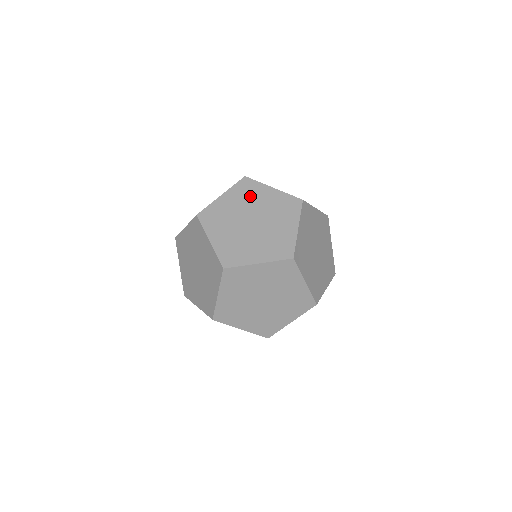
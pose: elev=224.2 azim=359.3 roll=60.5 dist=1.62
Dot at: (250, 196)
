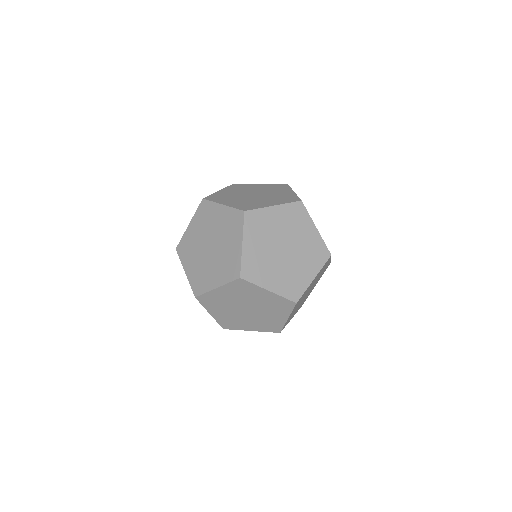
Dot at: (207, 219)
